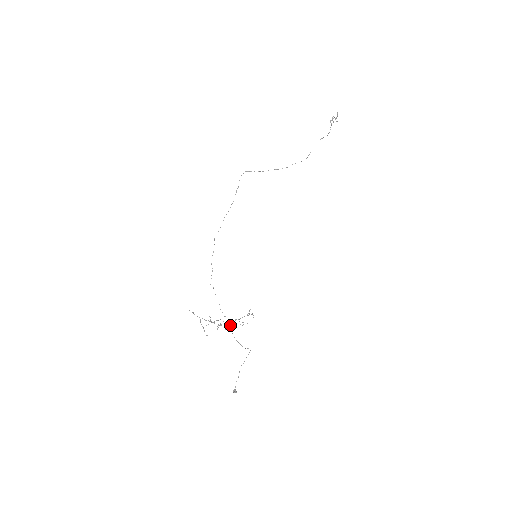
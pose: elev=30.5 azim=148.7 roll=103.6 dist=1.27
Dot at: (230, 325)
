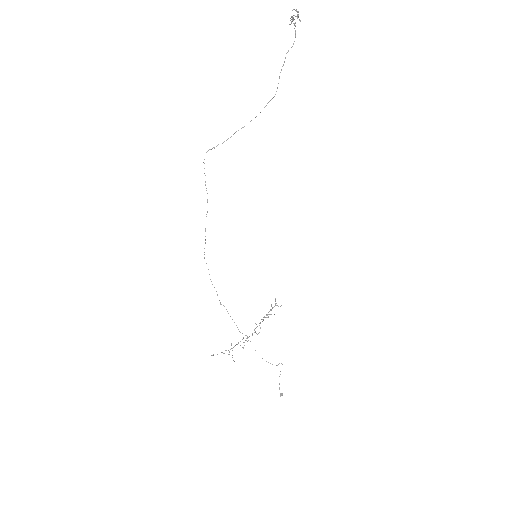
Dot at: occluded
